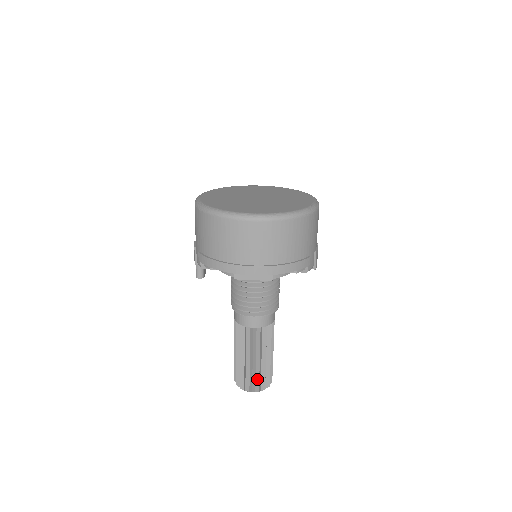
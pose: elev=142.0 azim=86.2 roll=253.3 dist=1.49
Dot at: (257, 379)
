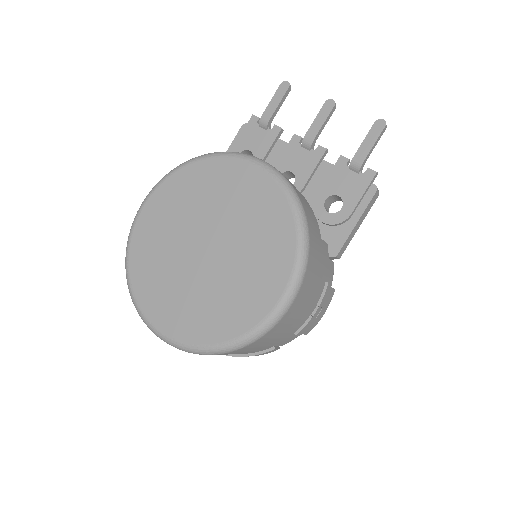
Dot at: occluded
